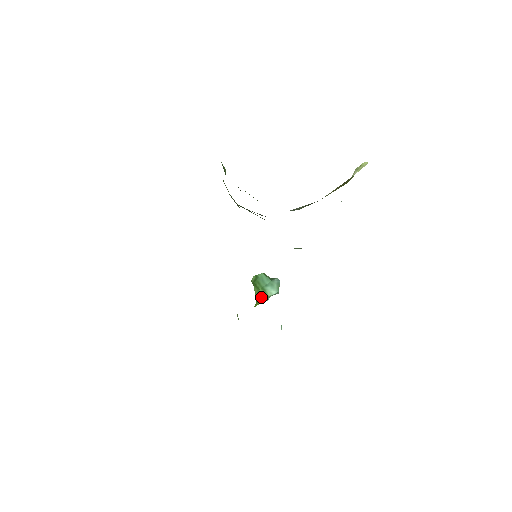
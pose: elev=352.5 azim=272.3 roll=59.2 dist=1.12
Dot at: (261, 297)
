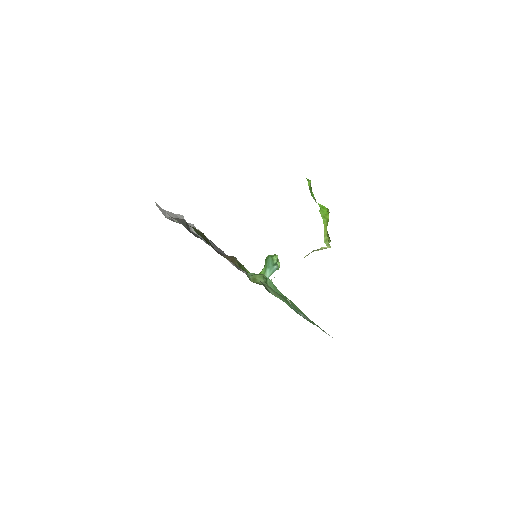
Dot at: (262, 273)
